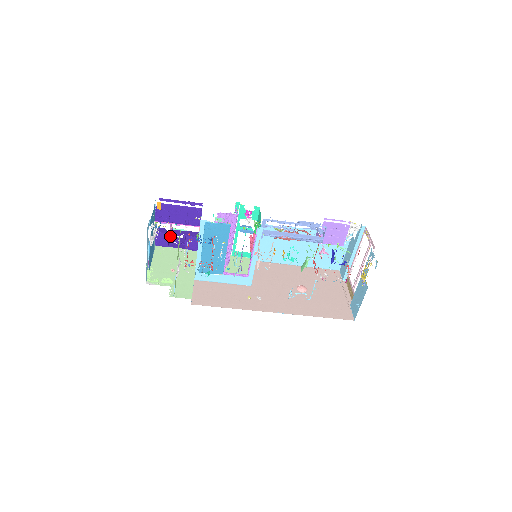
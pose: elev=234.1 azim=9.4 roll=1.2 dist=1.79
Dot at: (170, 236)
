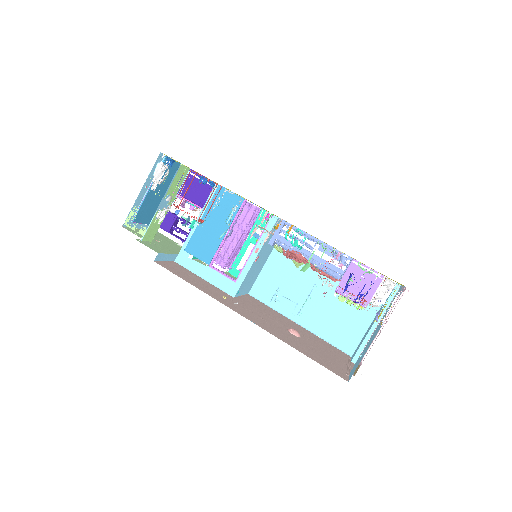
Dot at: occluded
